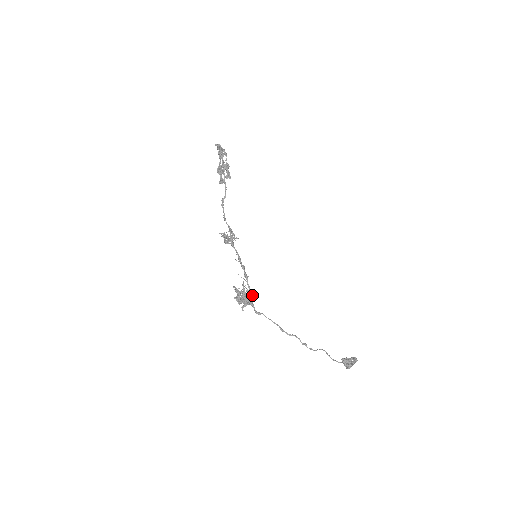
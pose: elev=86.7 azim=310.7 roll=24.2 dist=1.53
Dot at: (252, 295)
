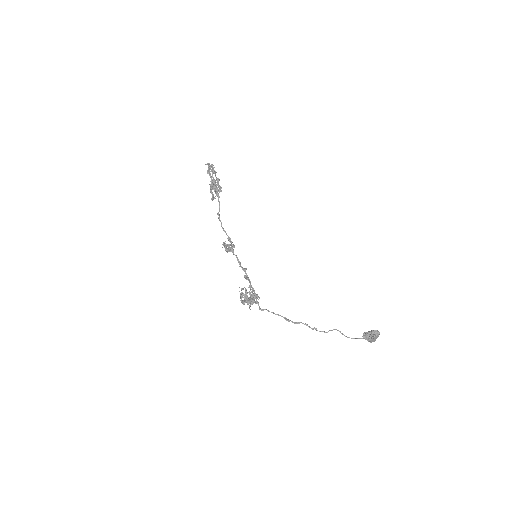
Dot at: (250, 295)
